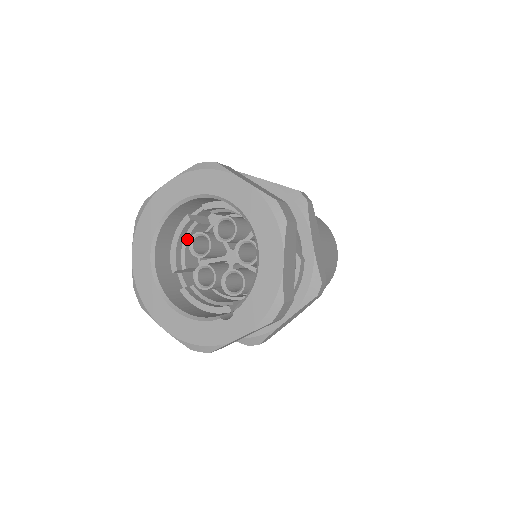
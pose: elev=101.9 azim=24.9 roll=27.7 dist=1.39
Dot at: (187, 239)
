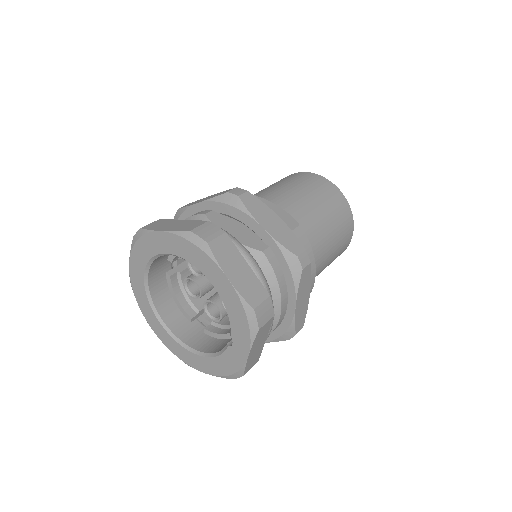
Dot at: (184, 289)
